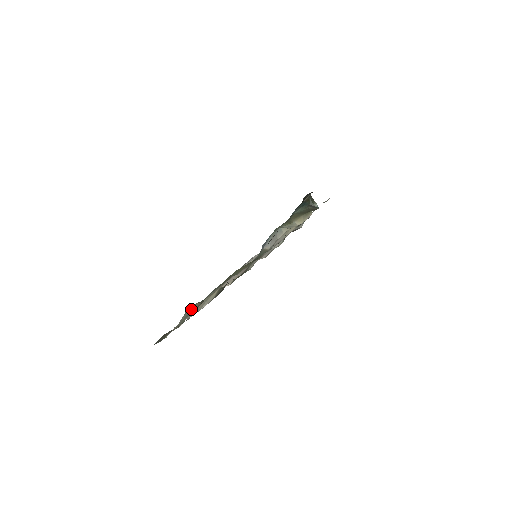
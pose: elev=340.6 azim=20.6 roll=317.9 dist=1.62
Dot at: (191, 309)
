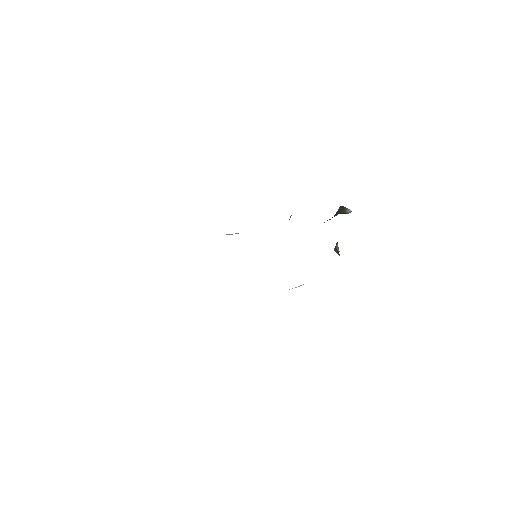
Dot at: occluded
